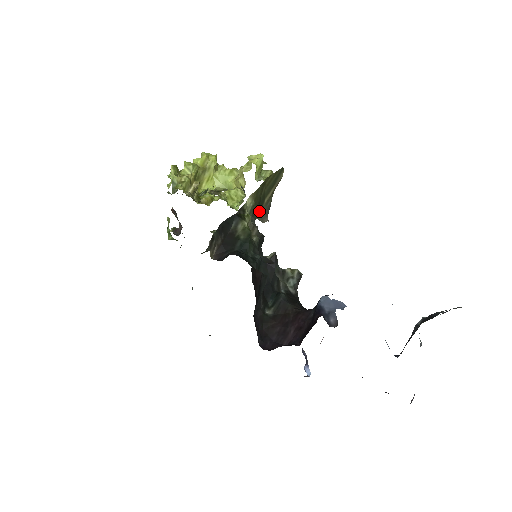
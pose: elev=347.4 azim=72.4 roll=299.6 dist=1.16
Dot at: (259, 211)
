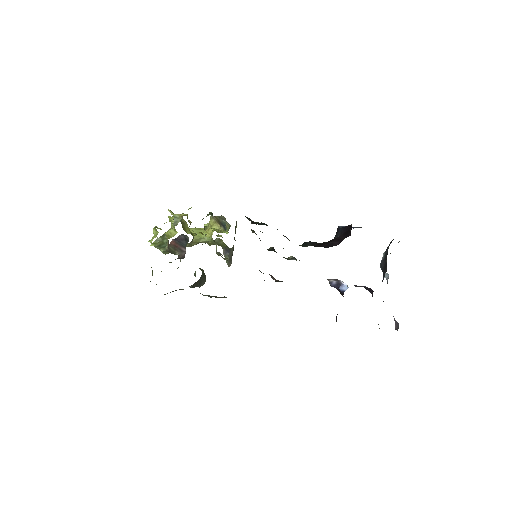
Dot at: (231, 249)
